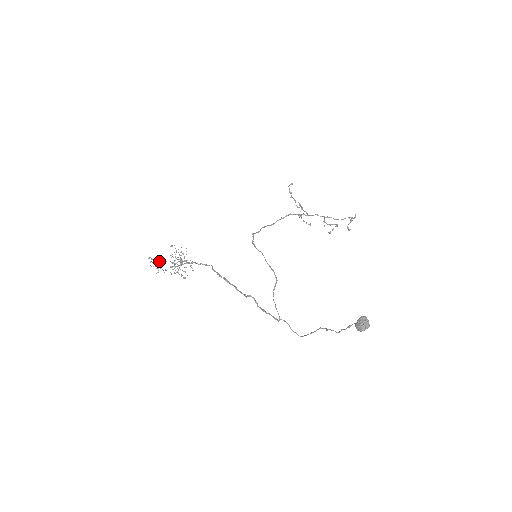
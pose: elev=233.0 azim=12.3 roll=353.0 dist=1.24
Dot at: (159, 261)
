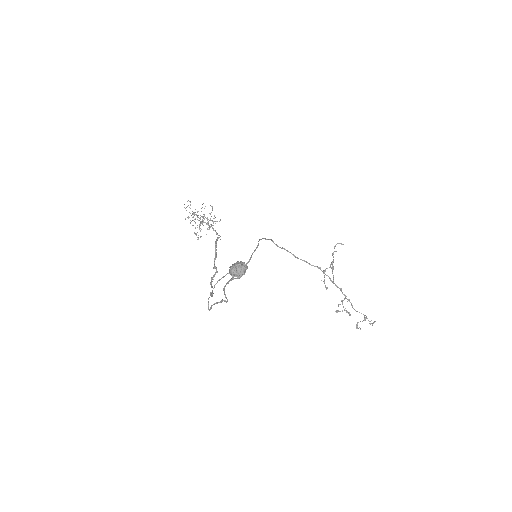
Dot at: occluded
